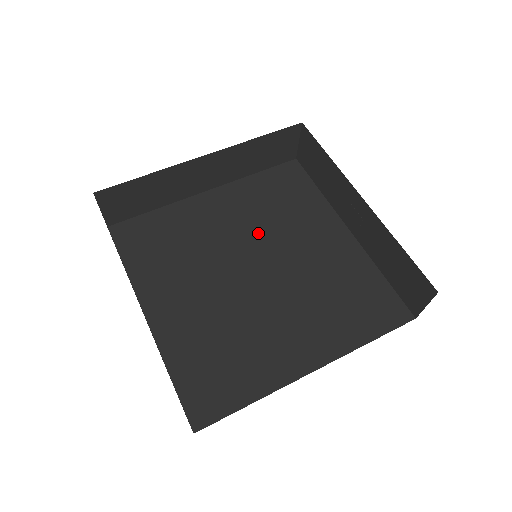
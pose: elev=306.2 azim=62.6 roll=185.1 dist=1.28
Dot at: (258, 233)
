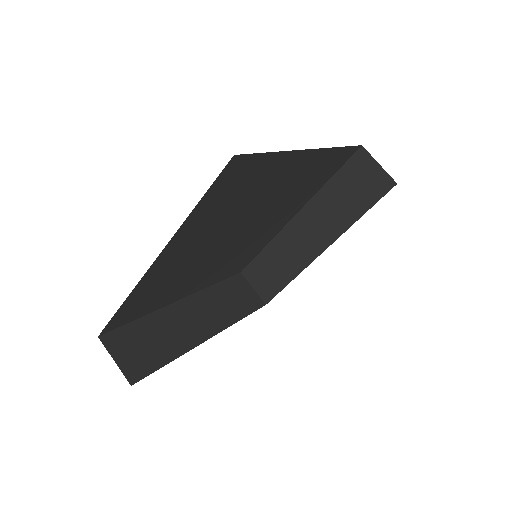
Dot at: occluded
